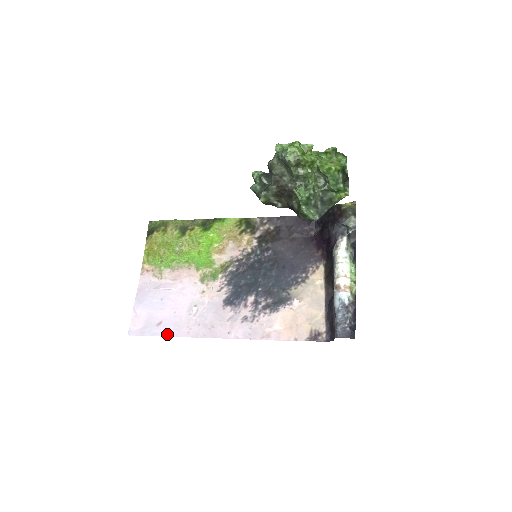
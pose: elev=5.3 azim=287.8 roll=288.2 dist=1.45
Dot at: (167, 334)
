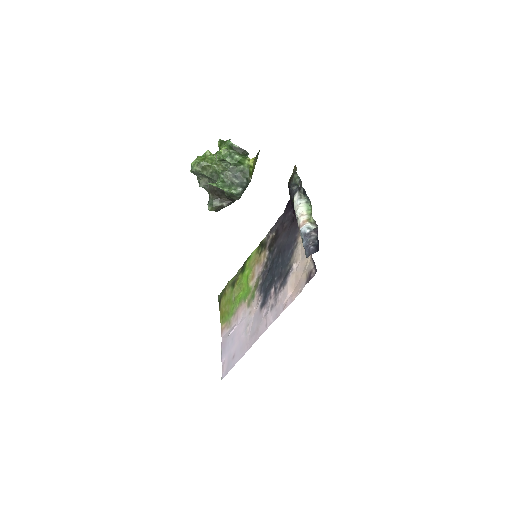
Dot at: (238, 359)
